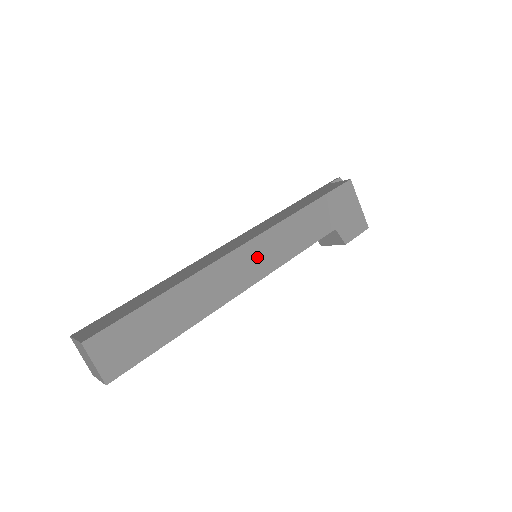
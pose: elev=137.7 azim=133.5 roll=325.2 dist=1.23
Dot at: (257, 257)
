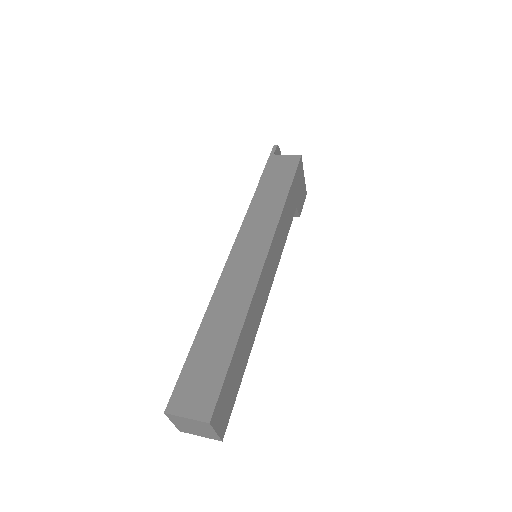
Dot at: (271, 264)
